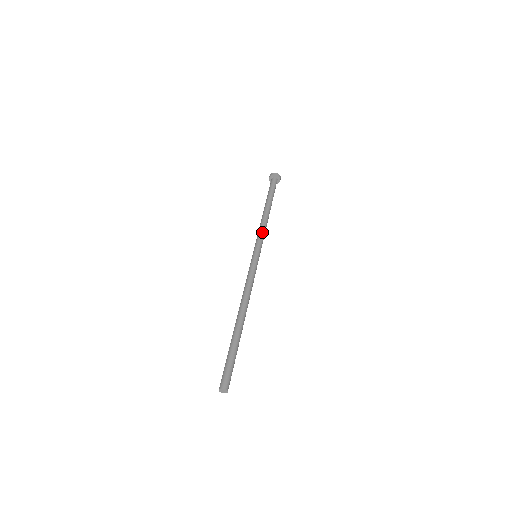
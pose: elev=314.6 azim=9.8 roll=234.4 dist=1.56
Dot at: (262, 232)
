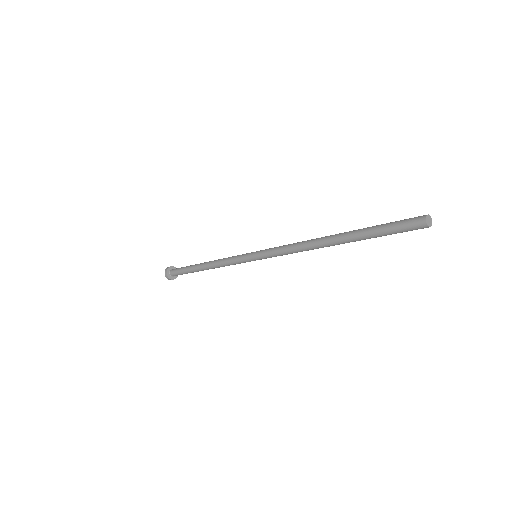
Dot at: occluded
